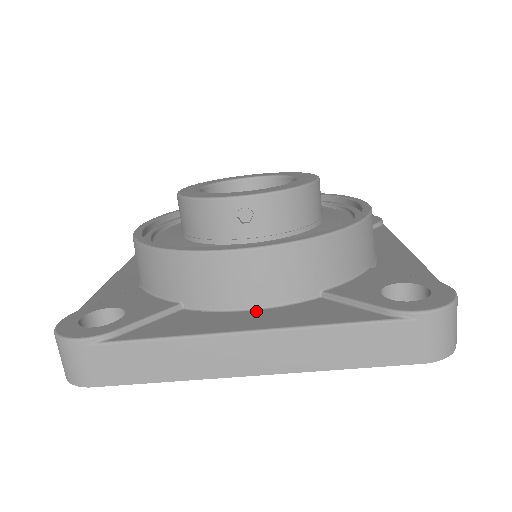
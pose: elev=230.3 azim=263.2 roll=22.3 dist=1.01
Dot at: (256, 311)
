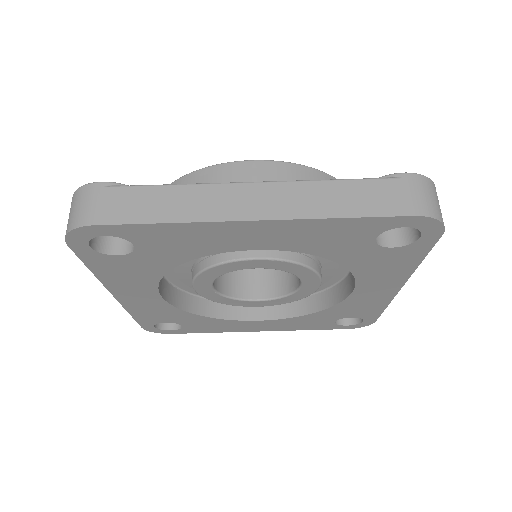
Dot at: occluded
